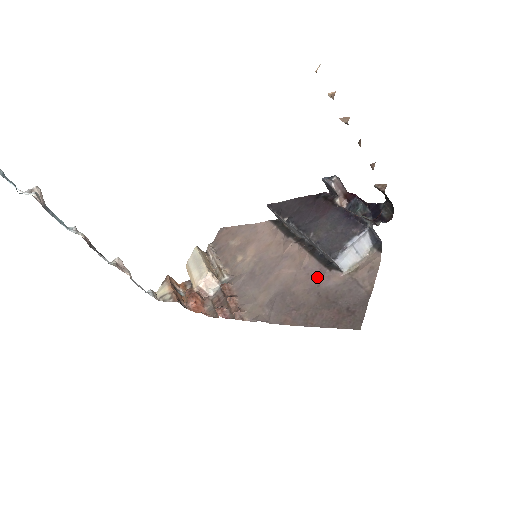
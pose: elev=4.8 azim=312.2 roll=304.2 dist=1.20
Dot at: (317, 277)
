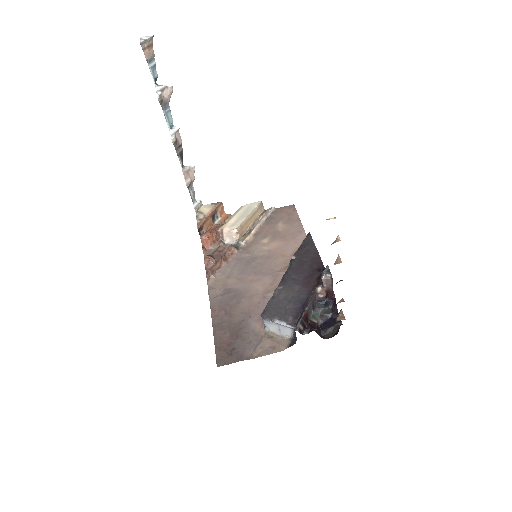
Dot at: (257, 311)
